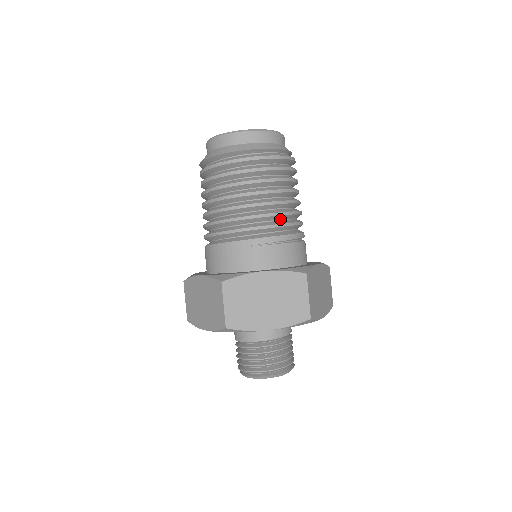
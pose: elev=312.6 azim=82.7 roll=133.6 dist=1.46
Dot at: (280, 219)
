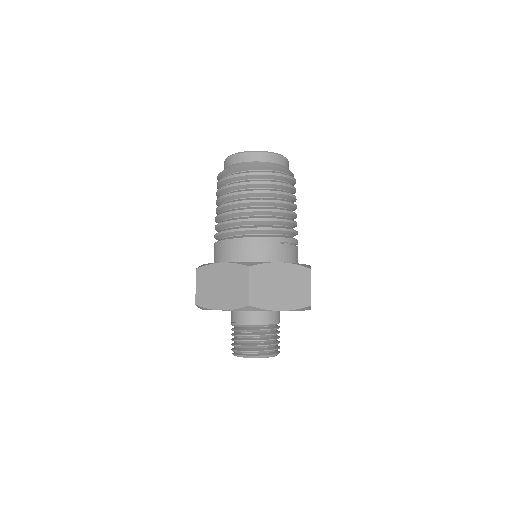
Dot at: (287, 226)
